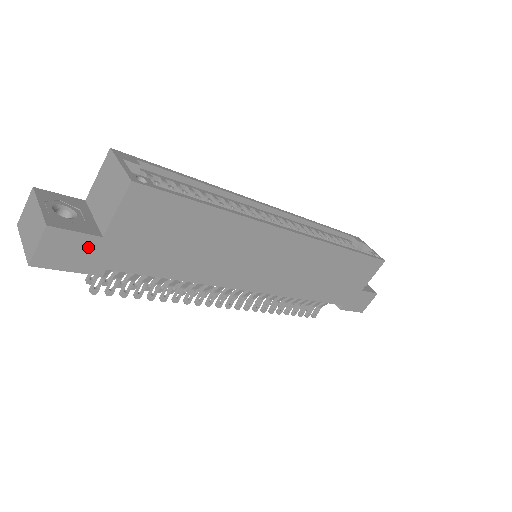
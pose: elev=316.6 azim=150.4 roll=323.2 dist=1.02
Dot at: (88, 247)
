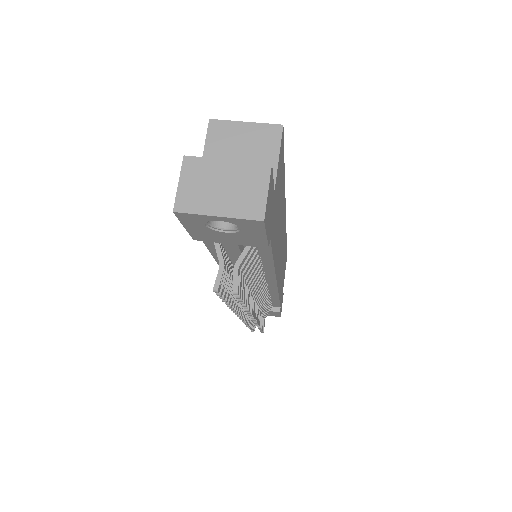
Dot at: (271, 203)
